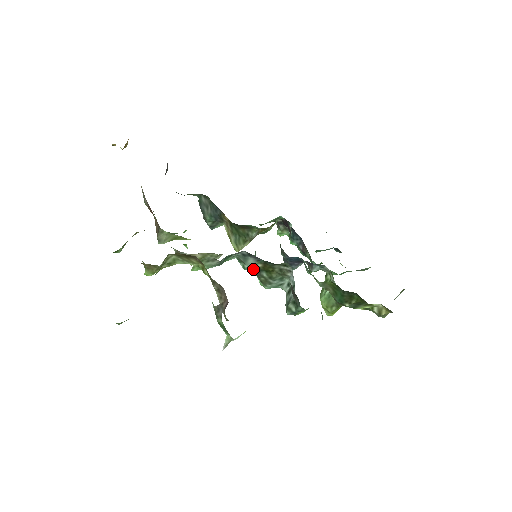
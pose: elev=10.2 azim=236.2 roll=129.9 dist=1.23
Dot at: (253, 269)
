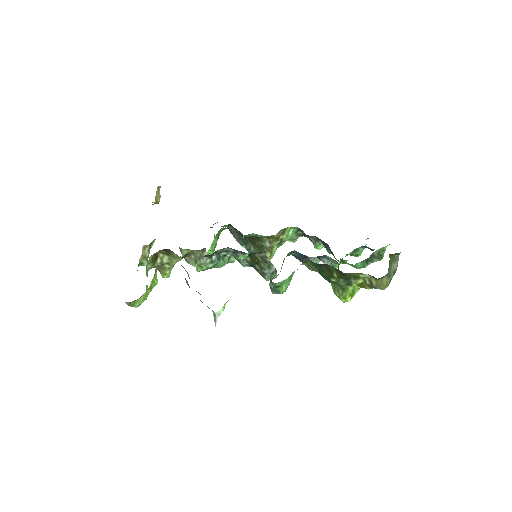
Dot at: (249, 265)
